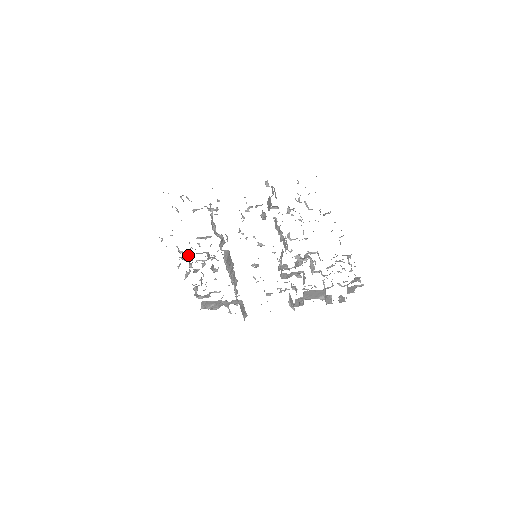
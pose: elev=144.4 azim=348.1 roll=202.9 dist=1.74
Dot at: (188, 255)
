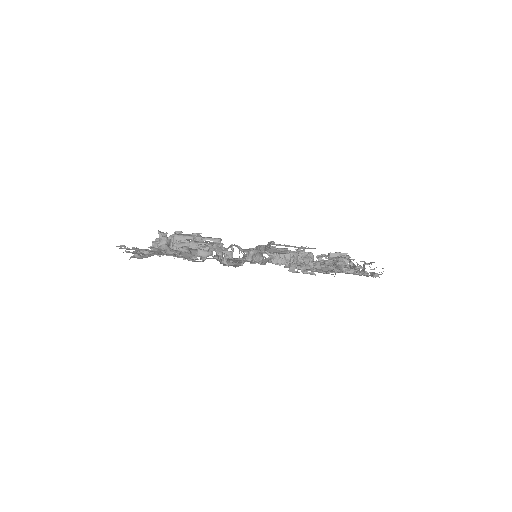
Dot at: (165, 237)
